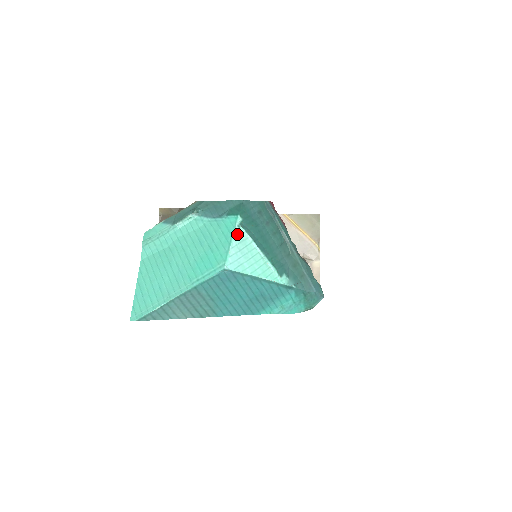
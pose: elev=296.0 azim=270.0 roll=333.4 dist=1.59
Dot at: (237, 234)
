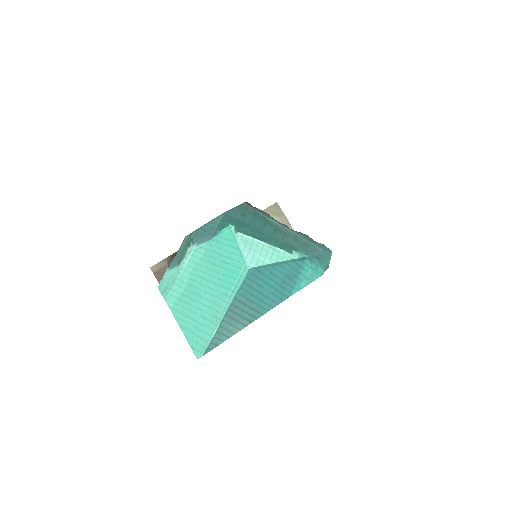
Dot at: (239, 239)
